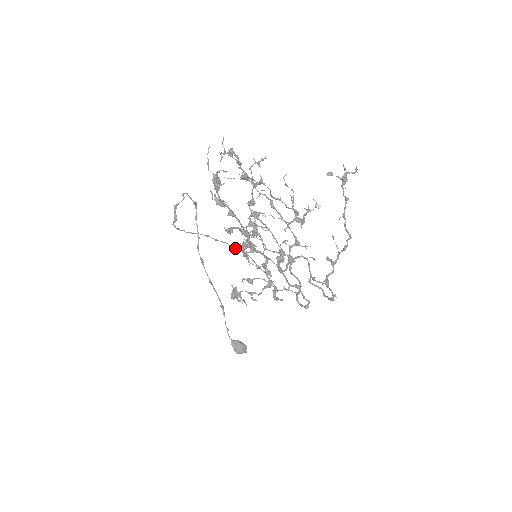
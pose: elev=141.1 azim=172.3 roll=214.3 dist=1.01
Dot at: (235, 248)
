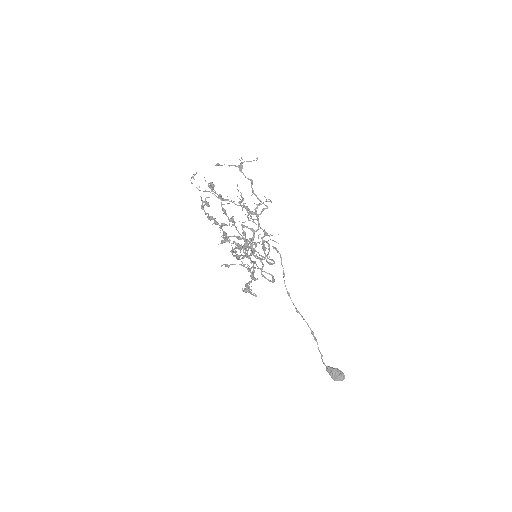
Dot at: occluded
